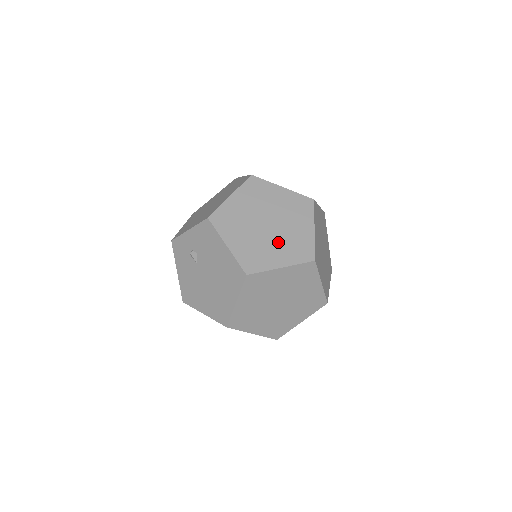
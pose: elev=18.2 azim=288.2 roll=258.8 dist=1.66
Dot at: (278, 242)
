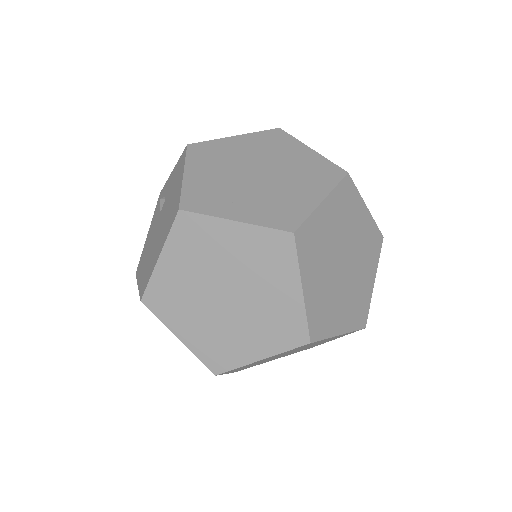
Dot at: (255, 194)
